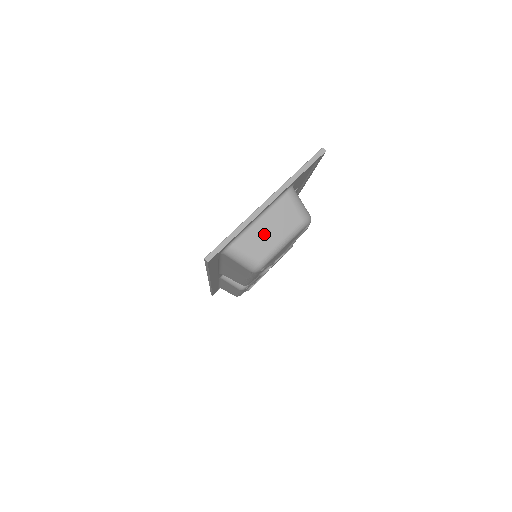
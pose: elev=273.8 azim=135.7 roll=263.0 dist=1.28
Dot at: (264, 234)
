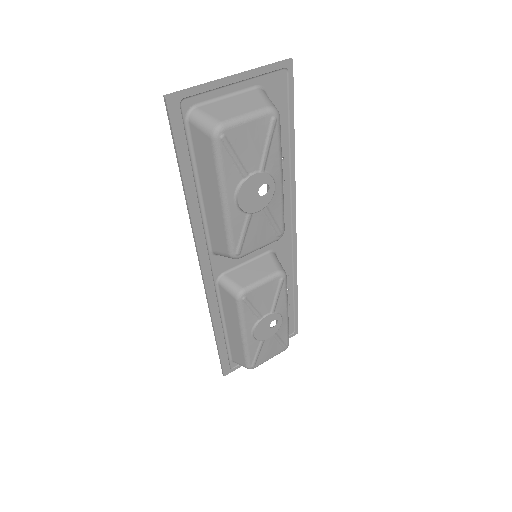
Dot at: (228, 107)
